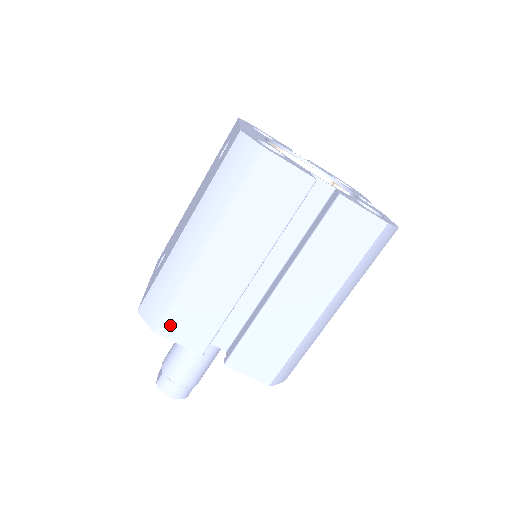
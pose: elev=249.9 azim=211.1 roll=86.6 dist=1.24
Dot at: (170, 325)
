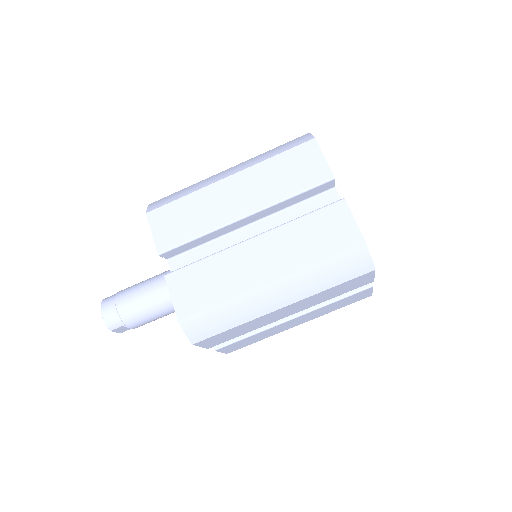
Dot at: (160, 215)
